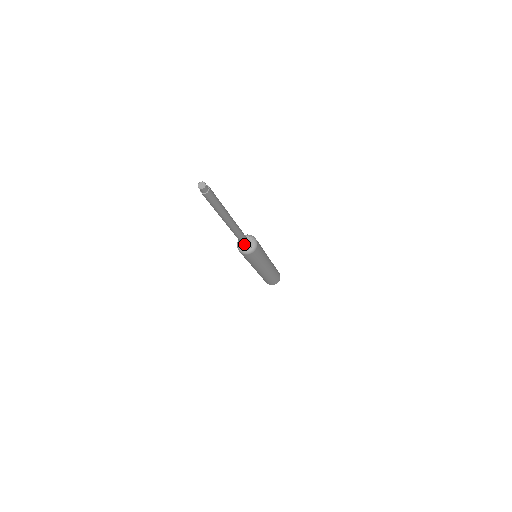
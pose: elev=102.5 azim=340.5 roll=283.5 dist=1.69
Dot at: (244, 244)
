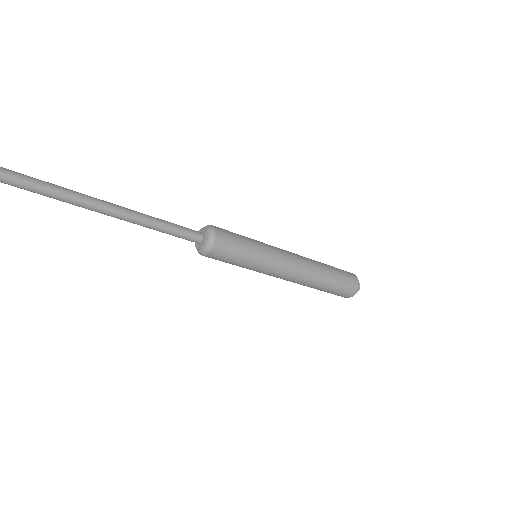
Dot at: (193, 237)
